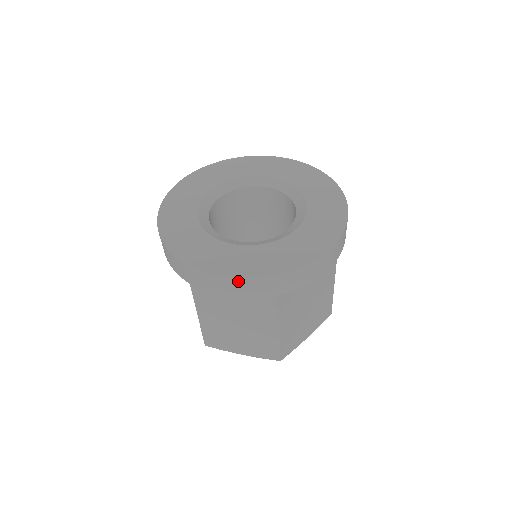
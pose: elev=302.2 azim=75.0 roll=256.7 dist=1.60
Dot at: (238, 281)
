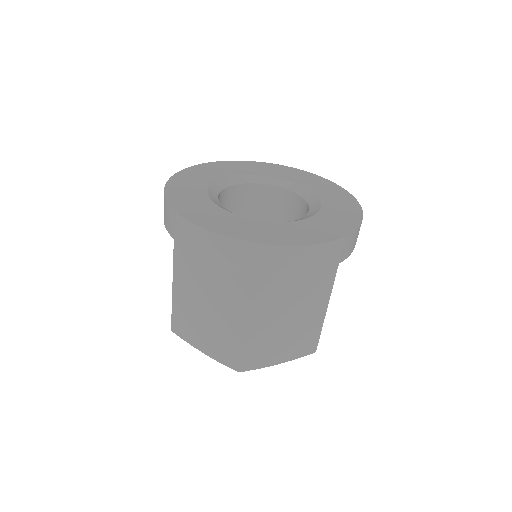
Dot at: (214, 237)
